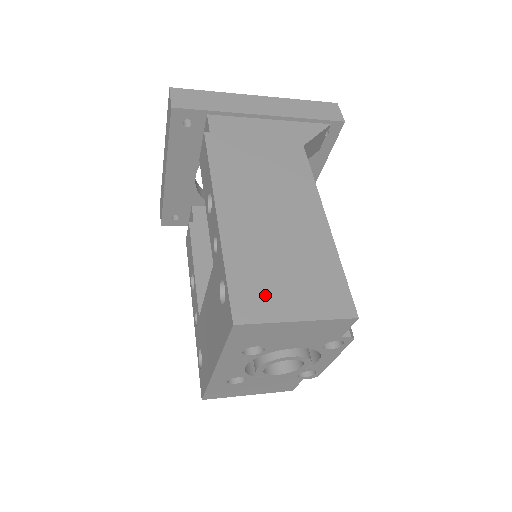
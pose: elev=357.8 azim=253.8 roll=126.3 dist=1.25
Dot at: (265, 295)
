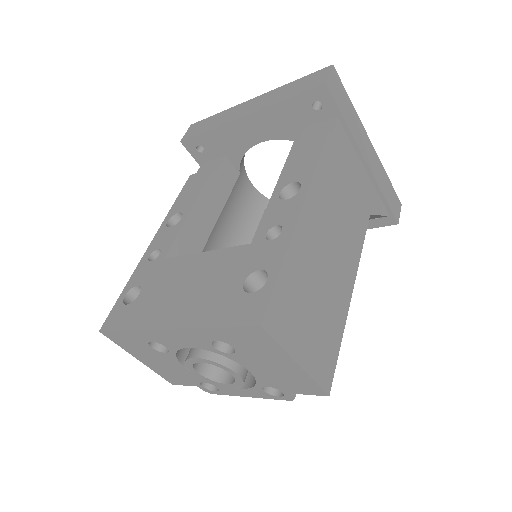
Dot at: (292, 319)
